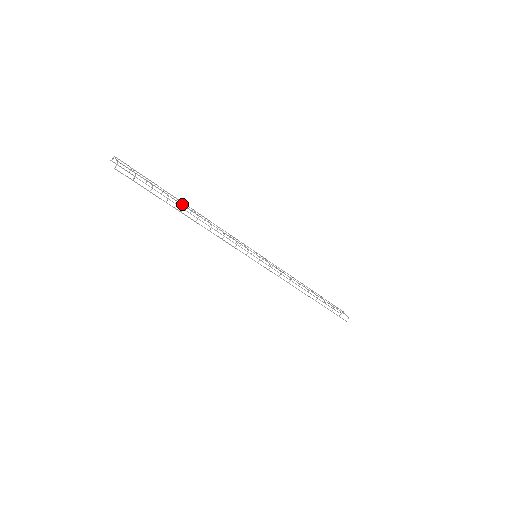
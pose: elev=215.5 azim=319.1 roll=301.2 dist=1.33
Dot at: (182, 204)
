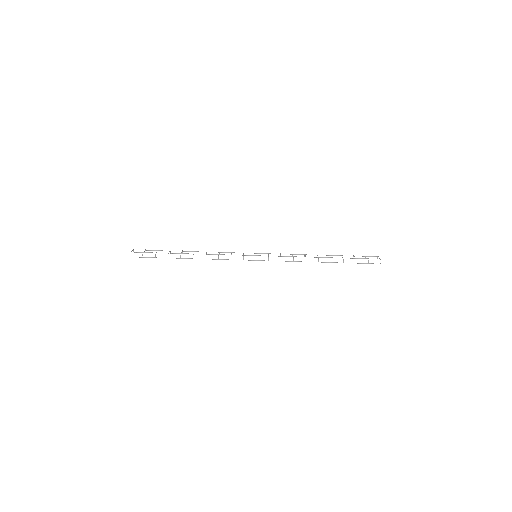
Dot at: (180, 253)
